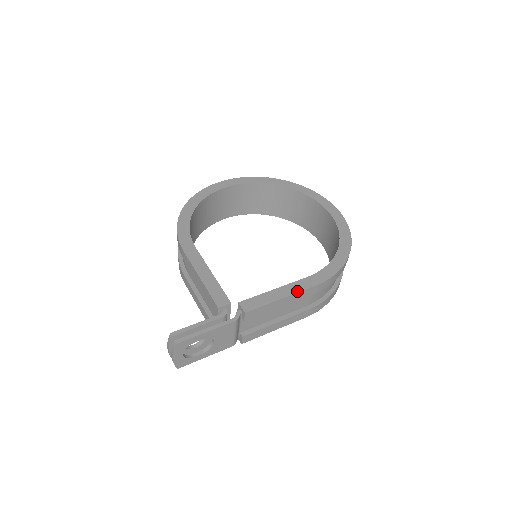
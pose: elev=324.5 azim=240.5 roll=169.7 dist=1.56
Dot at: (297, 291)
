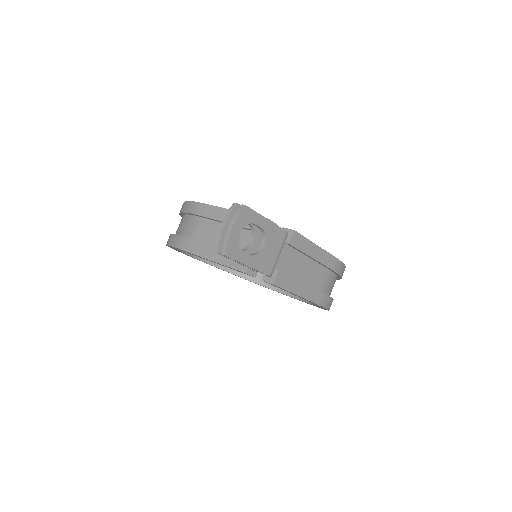
Dot at: (325, 250)
